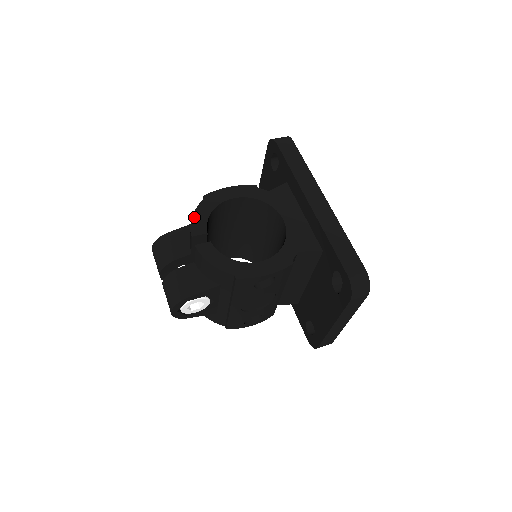
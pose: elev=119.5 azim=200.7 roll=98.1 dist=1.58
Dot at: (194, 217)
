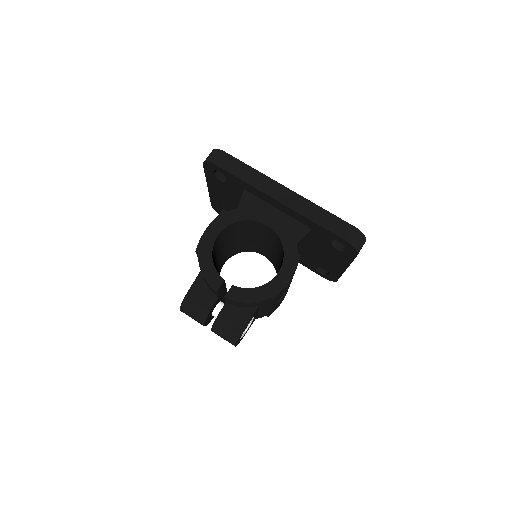
Dot at: (204, 275)
